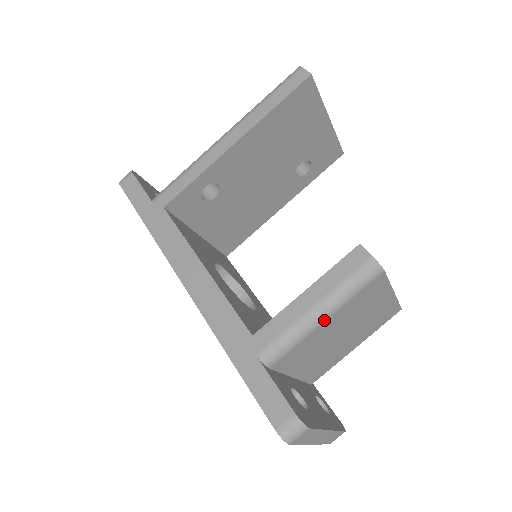
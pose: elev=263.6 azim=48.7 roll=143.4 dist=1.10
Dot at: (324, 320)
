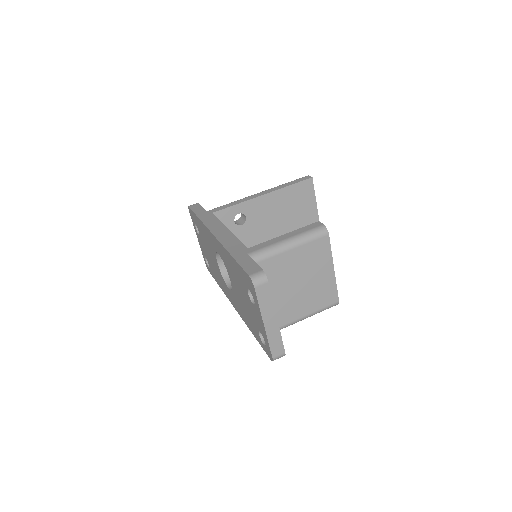
Dot at: (290, 248)
